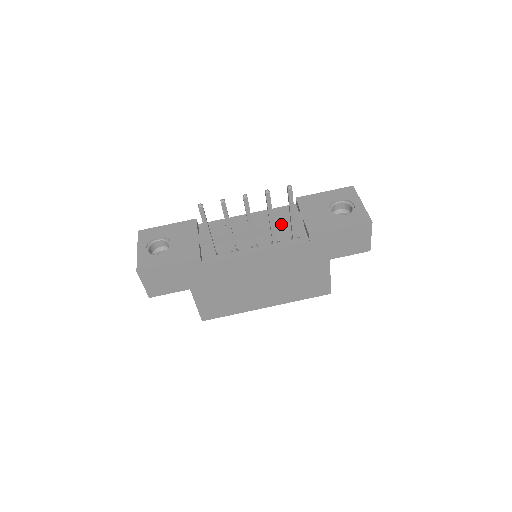
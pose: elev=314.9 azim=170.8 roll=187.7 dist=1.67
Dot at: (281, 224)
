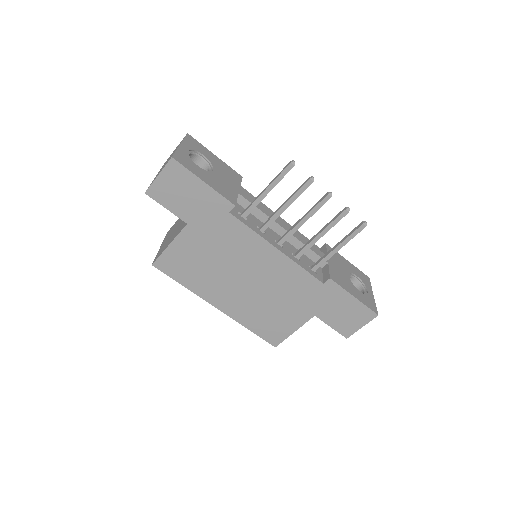
Dot at: (310, 249)
